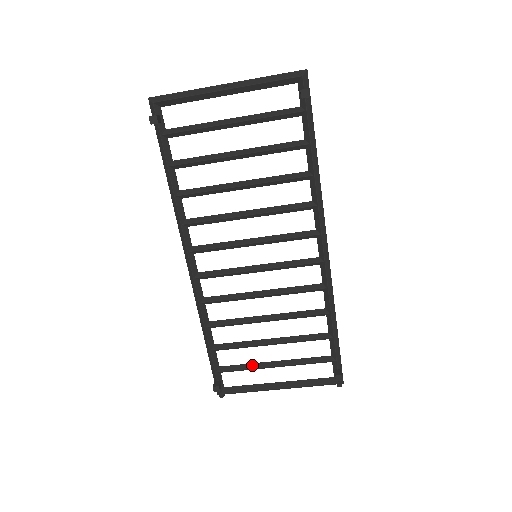
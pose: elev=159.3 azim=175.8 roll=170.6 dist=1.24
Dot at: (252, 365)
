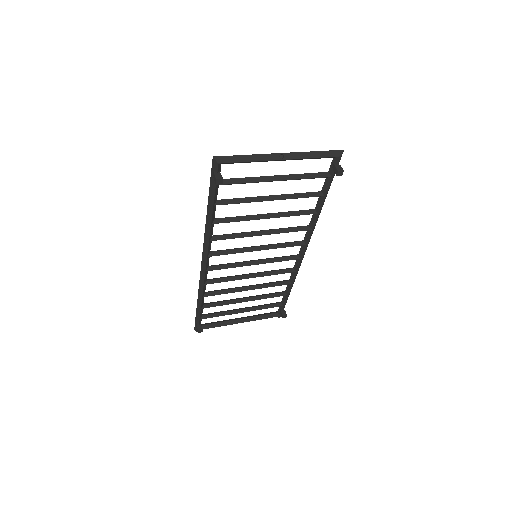
Dot at: (227, 313)
